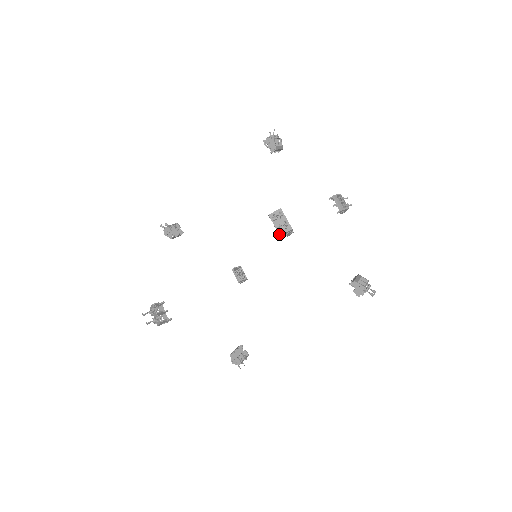
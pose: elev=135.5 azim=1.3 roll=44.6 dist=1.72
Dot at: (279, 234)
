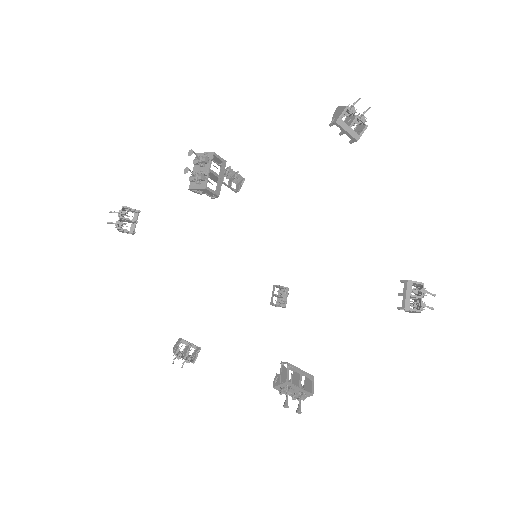
Dot at: occluded
